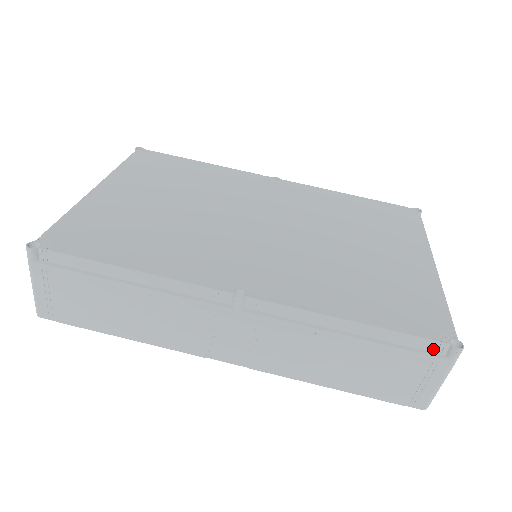
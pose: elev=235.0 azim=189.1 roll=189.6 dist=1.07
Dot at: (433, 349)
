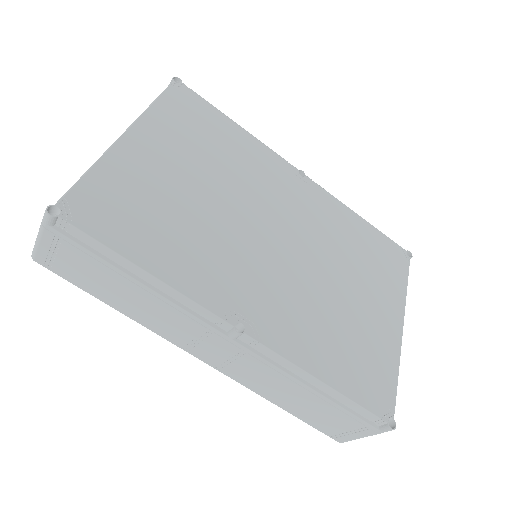
Dot at: (372, 420)
